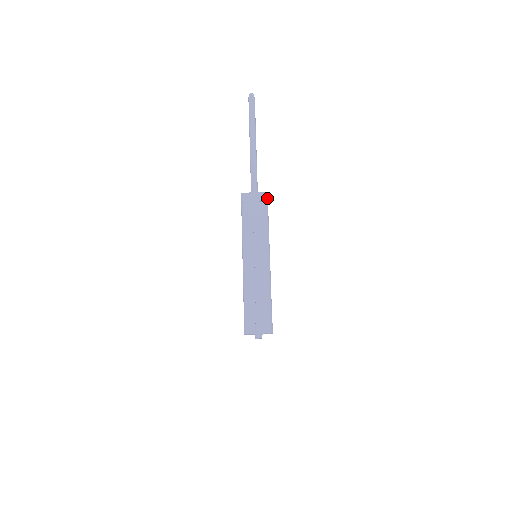
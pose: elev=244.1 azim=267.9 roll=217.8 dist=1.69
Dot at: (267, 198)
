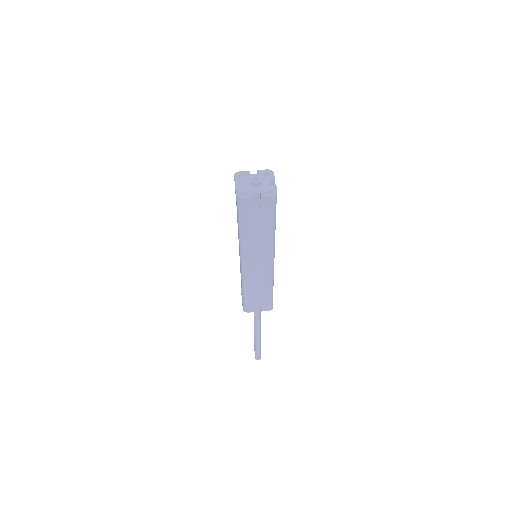
Dot at: occluded
